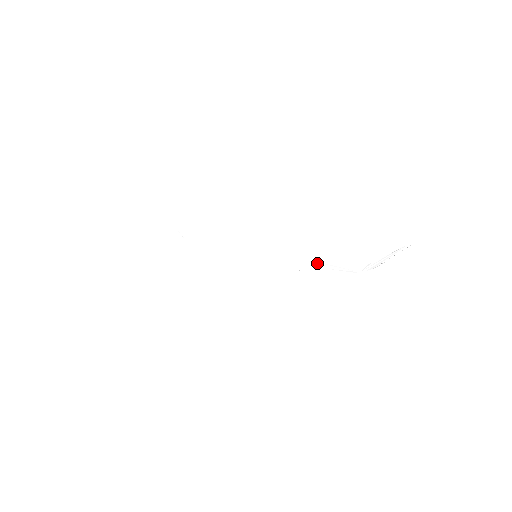
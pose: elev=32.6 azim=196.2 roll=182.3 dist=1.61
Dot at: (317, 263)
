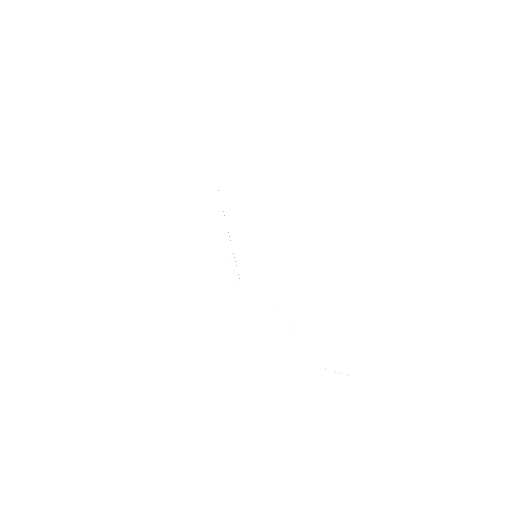
Dot at: occluded
